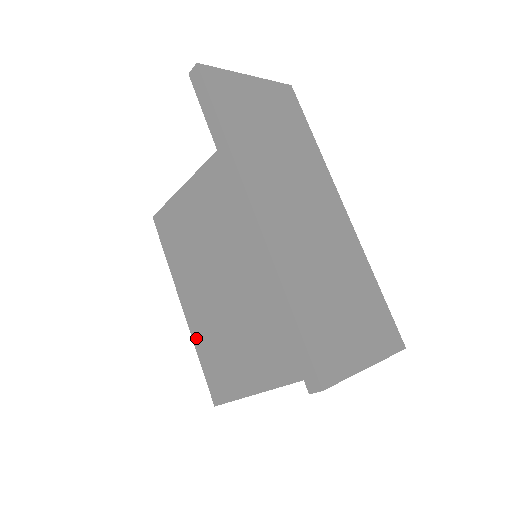
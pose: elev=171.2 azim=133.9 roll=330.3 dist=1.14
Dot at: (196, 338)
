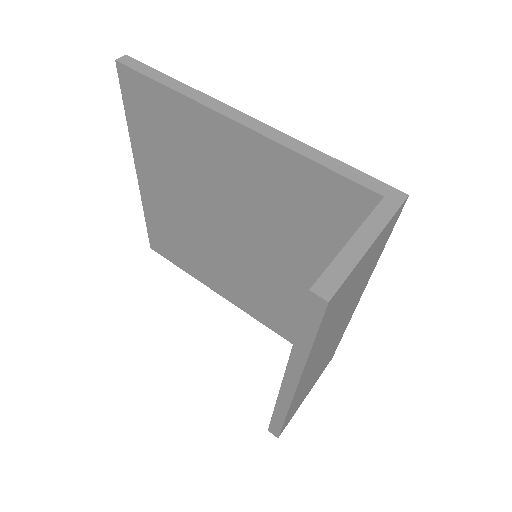
Dot at: (147, 206)
